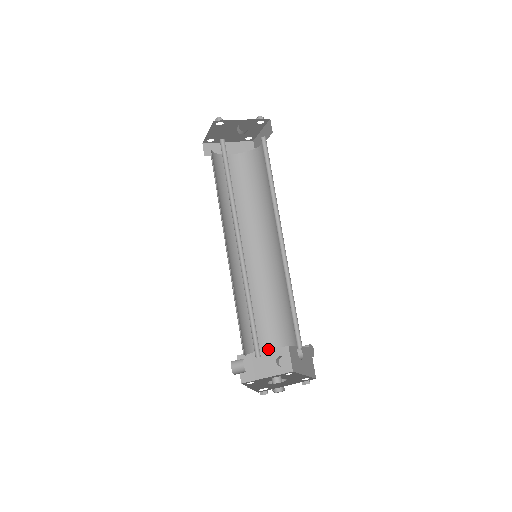
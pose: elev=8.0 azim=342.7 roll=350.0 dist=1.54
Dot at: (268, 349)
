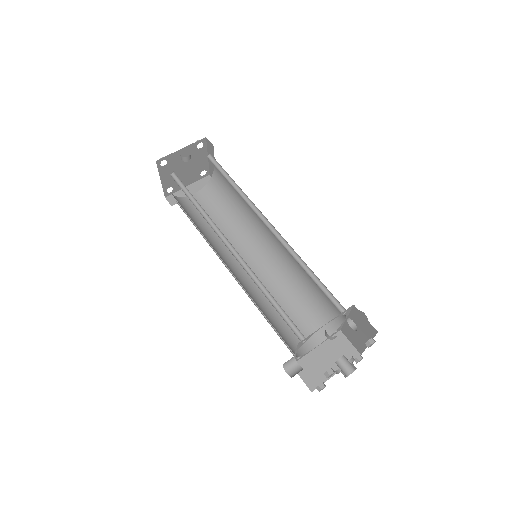
Dot at: (321, 344)
